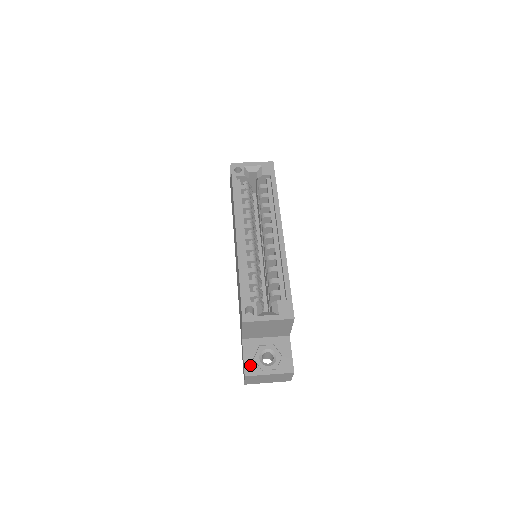
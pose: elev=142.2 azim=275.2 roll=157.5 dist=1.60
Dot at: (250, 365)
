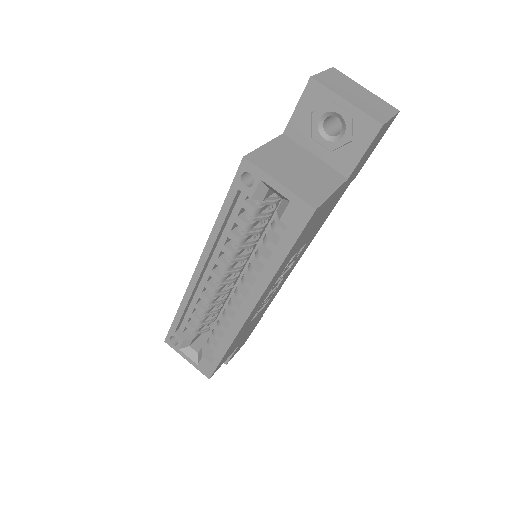
Dot at: occluded
